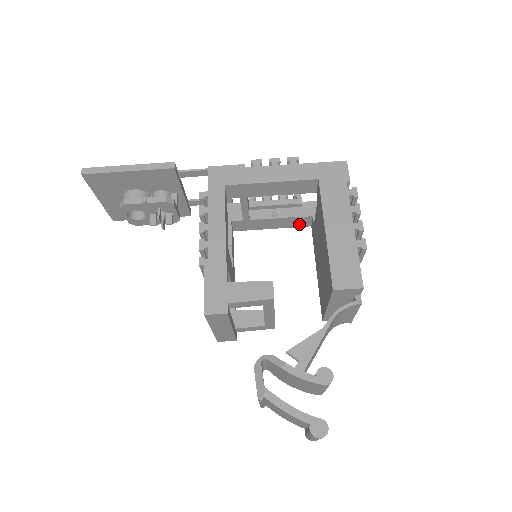
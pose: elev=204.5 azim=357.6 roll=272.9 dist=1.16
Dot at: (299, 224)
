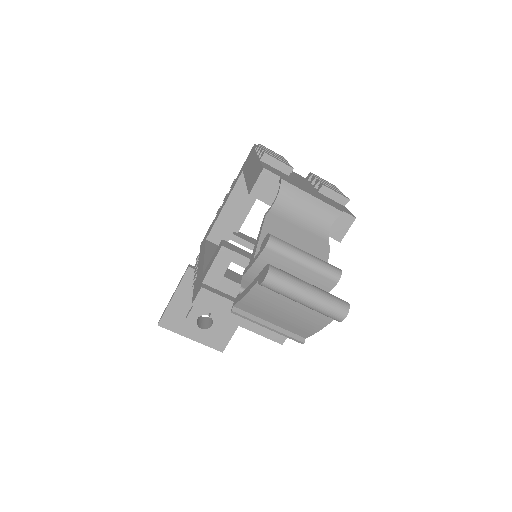
Dot at: occluded
